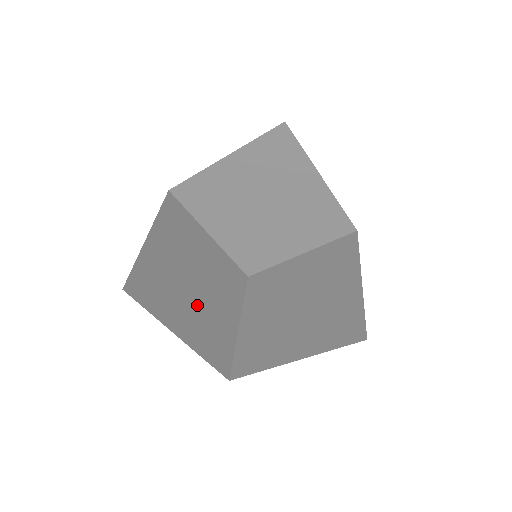
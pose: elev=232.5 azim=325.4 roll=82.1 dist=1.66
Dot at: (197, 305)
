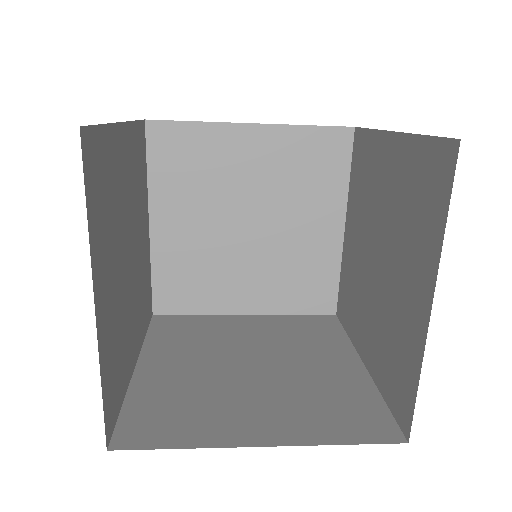
Dot at: (258, 258)
